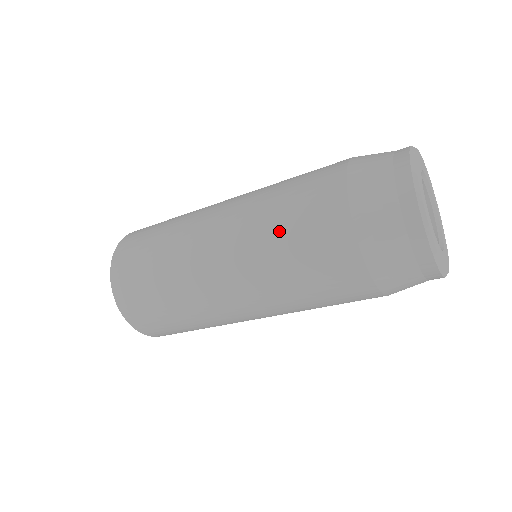
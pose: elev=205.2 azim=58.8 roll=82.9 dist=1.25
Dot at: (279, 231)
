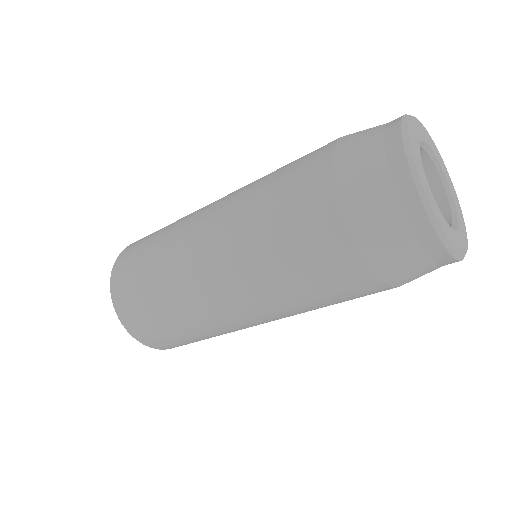
Dot at: (266, 225)
